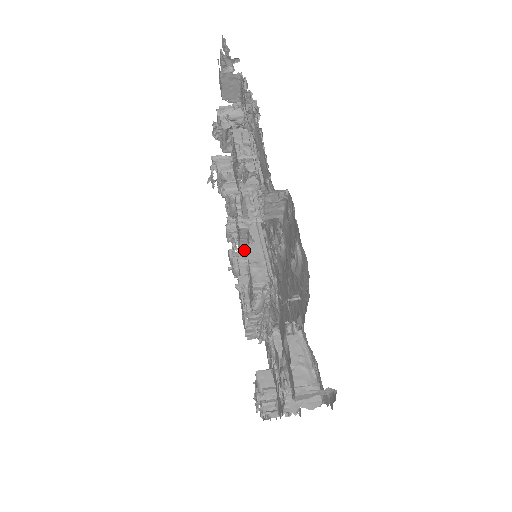
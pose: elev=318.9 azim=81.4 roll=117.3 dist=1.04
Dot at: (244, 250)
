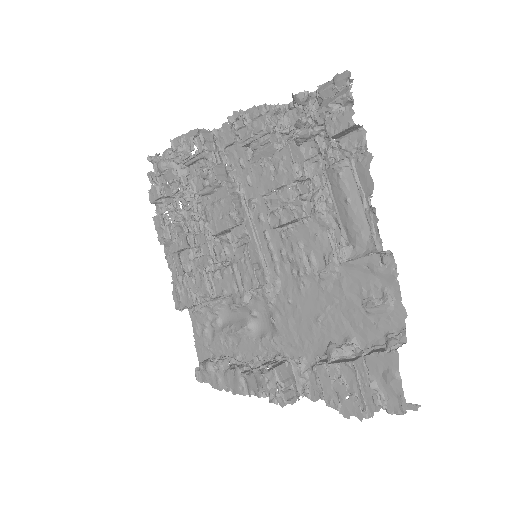
Dot at: (214, 235)
